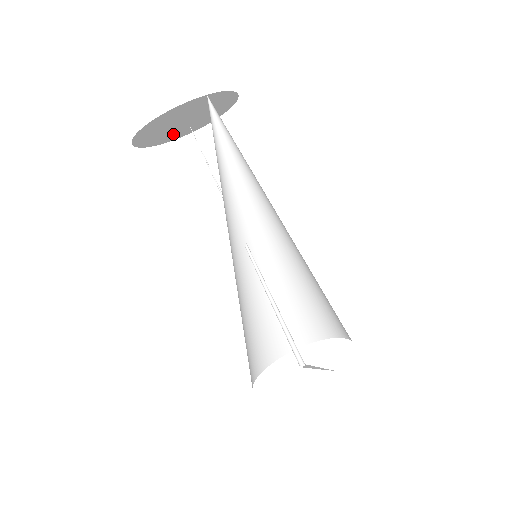
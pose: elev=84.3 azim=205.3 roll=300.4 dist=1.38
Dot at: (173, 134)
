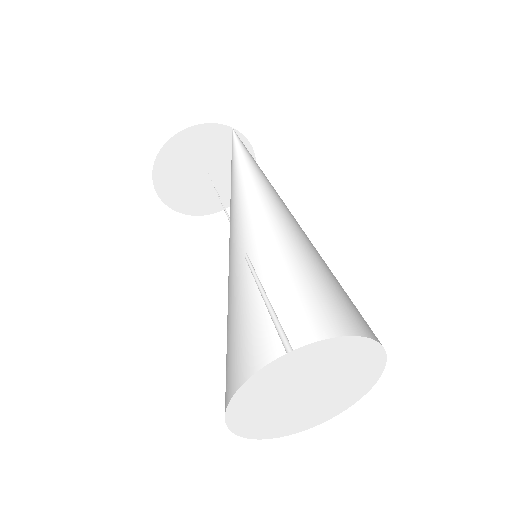
Dot at: (189, 196)
